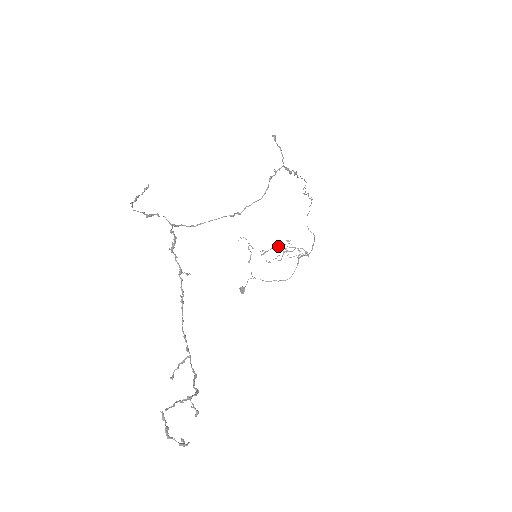
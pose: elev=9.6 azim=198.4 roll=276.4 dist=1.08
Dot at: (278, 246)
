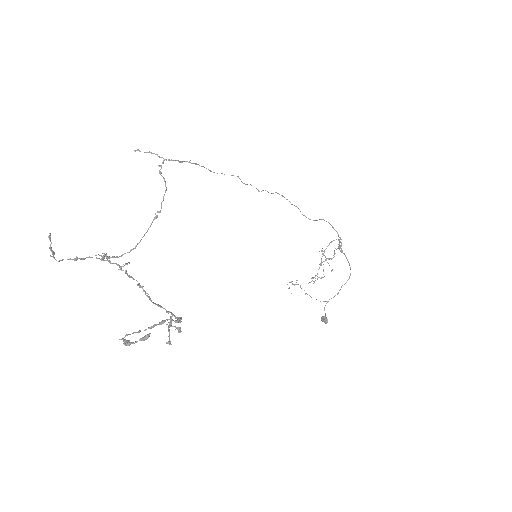
Dot at: (320, 263)
